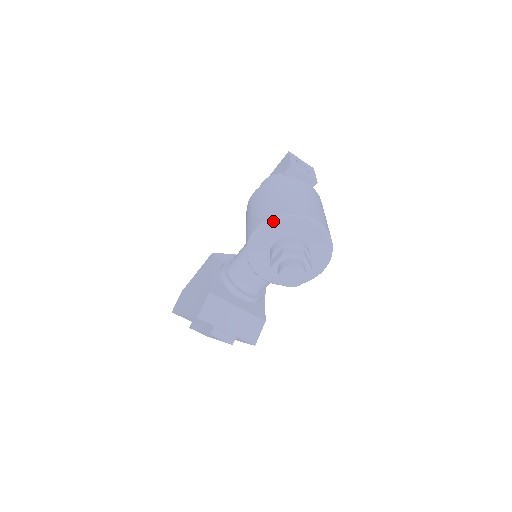
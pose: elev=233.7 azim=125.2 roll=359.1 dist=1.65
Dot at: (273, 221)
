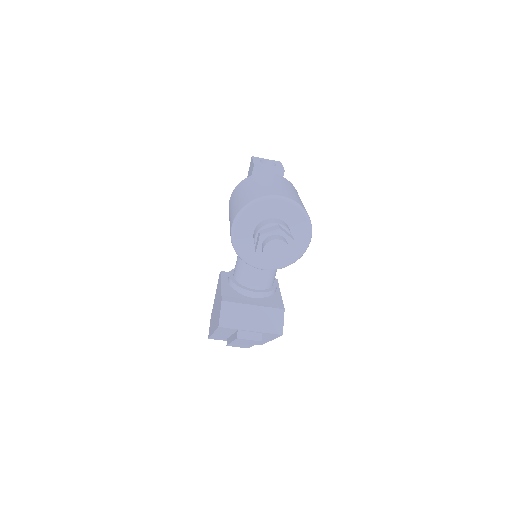
Dot at: (243, 212)
